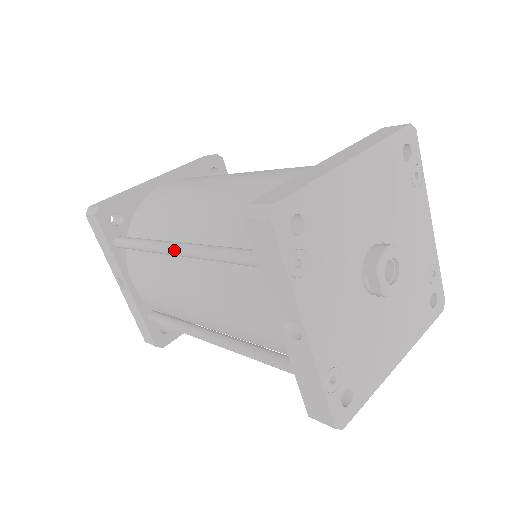
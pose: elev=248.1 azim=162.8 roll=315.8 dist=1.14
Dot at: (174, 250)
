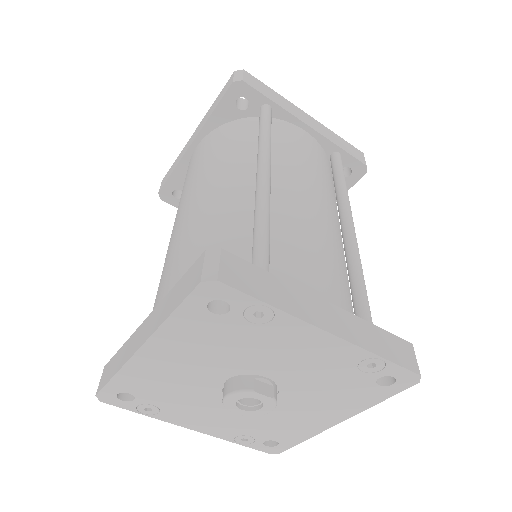
Dot at: occluded
